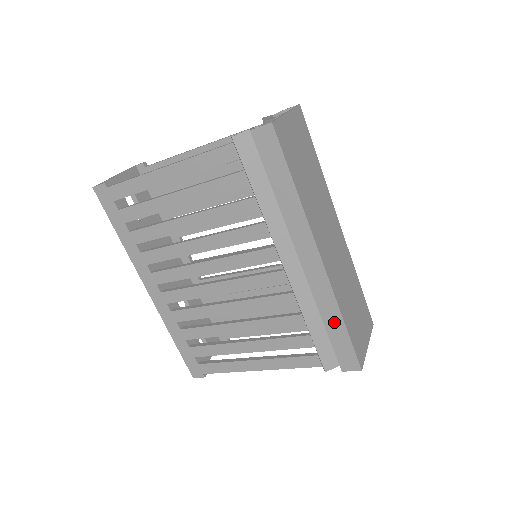
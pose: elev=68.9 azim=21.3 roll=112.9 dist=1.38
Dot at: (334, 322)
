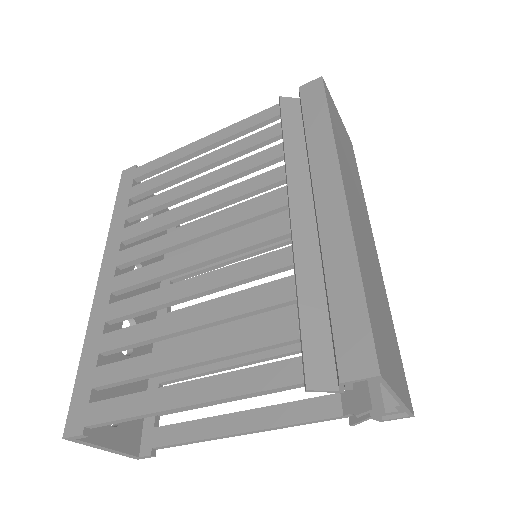
Dot at: (344, 277)
